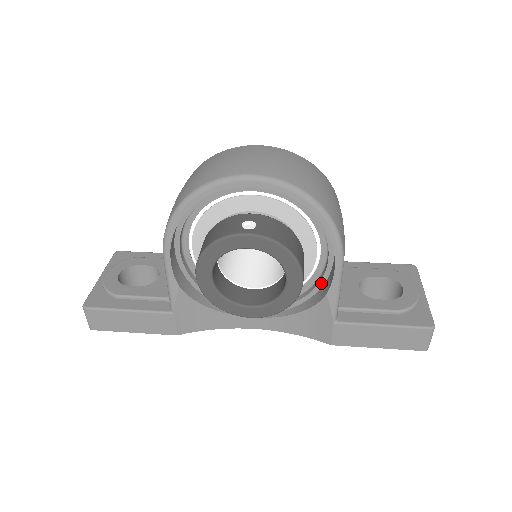
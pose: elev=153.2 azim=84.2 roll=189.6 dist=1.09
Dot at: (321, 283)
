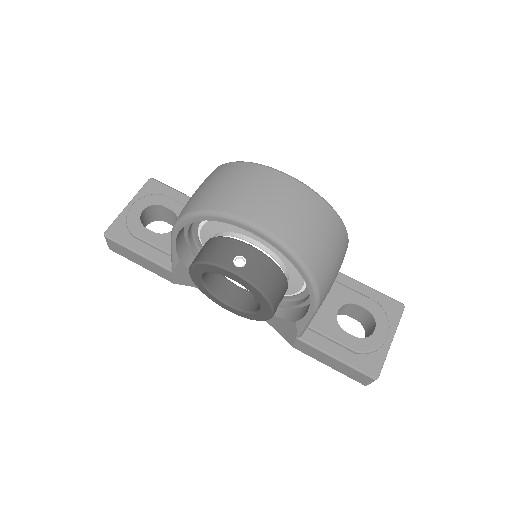
Dot at: (299, 306)
